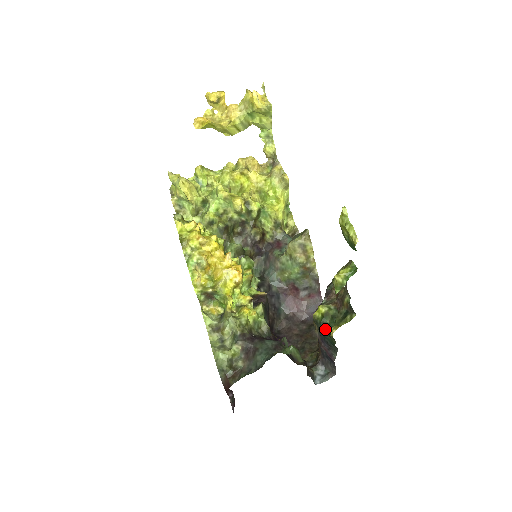
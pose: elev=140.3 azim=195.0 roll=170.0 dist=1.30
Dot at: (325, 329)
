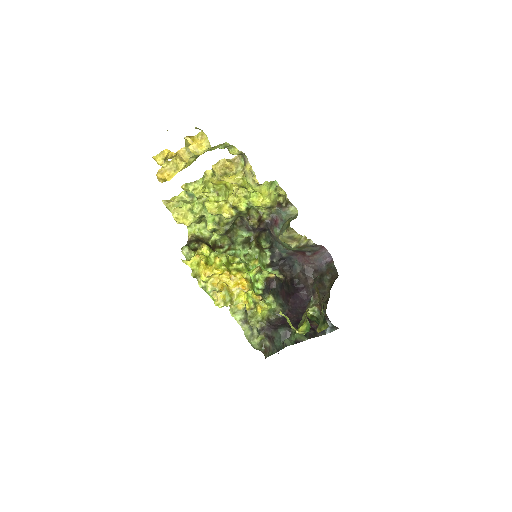
Dot at: (316, 321)
